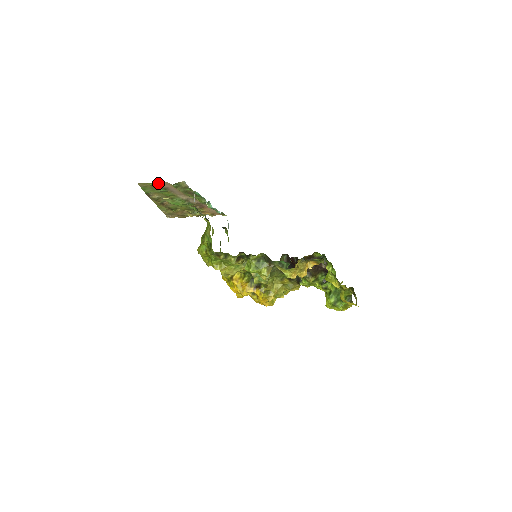
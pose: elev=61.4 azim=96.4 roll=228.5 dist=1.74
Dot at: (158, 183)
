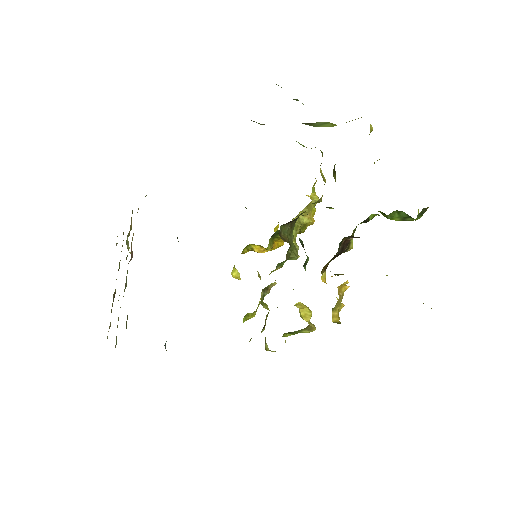
Dot at: occluded
